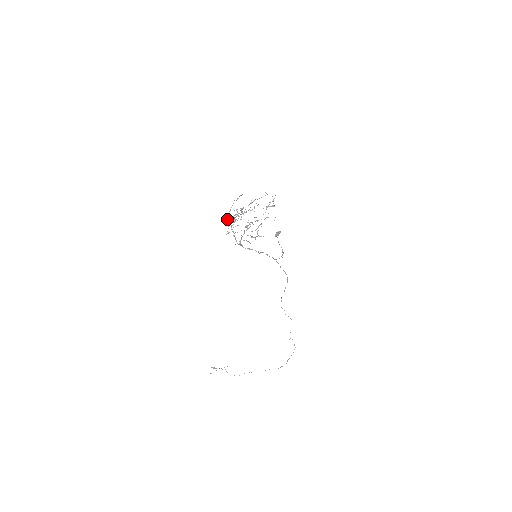
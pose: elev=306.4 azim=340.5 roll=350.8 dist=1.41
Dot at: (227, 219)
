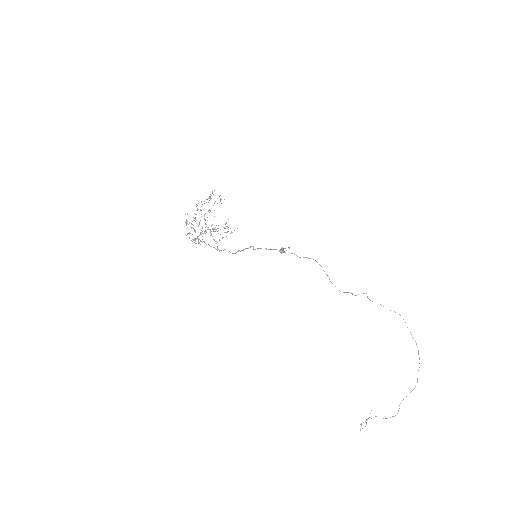
Dot at: occluded
